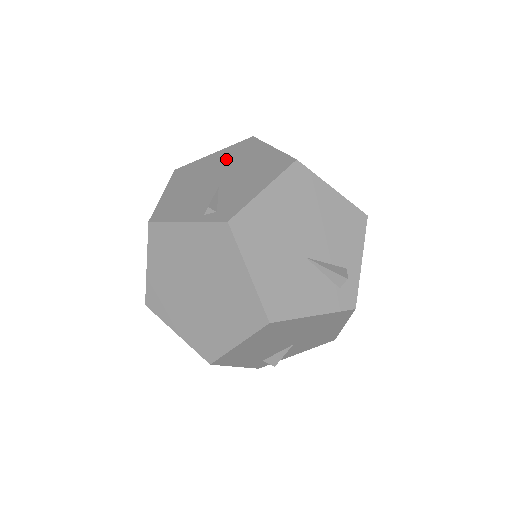
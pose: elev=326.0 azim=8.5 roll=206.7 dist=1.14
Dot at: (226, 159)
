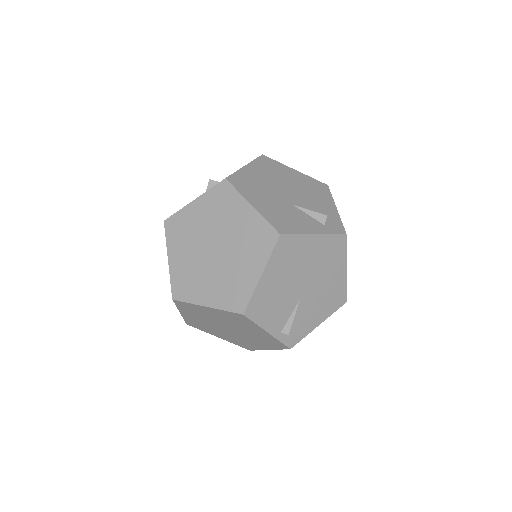
Dot at: (318, 258)
